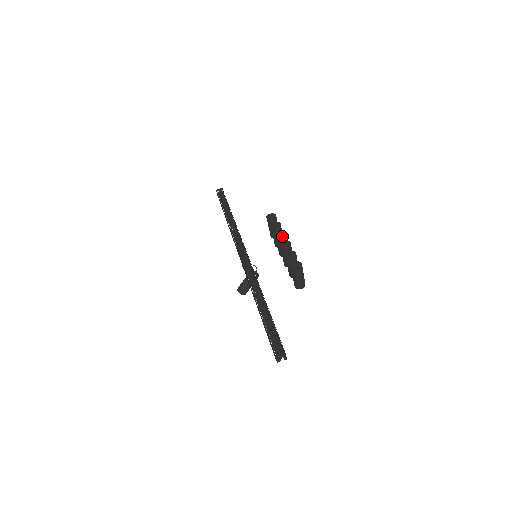
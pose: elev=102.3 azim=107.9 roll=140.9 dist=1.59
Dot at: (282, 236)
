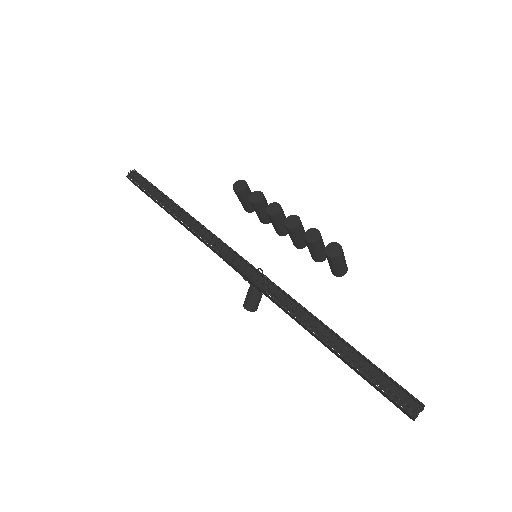
Dot at: (279, 211)
